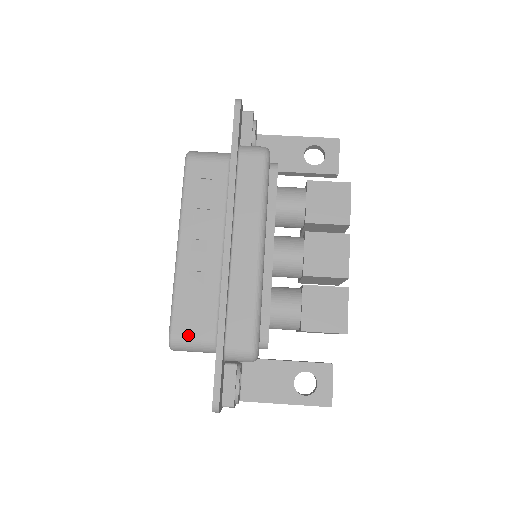
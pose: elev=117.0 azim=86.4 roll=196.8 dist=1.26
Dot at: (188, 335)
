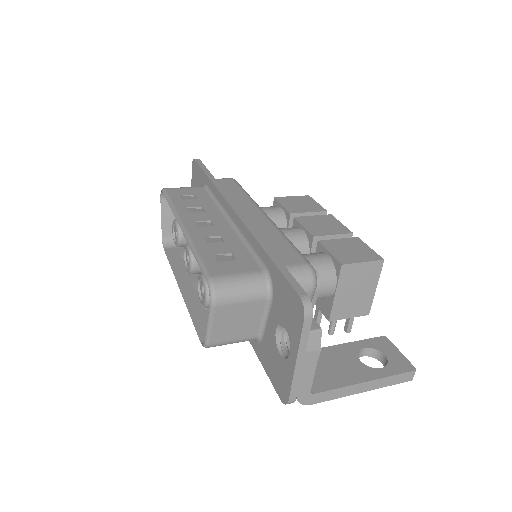
Dot at: (230, 273)
